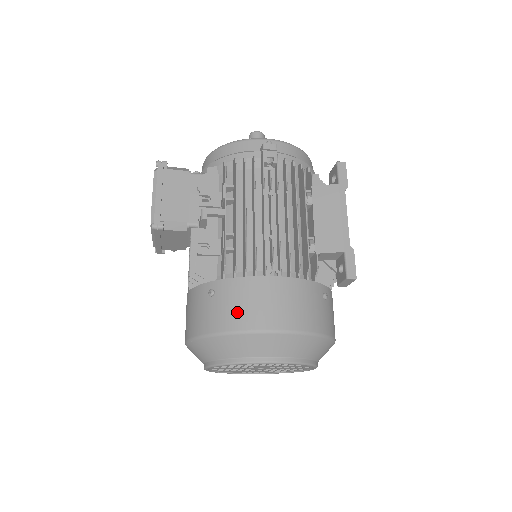
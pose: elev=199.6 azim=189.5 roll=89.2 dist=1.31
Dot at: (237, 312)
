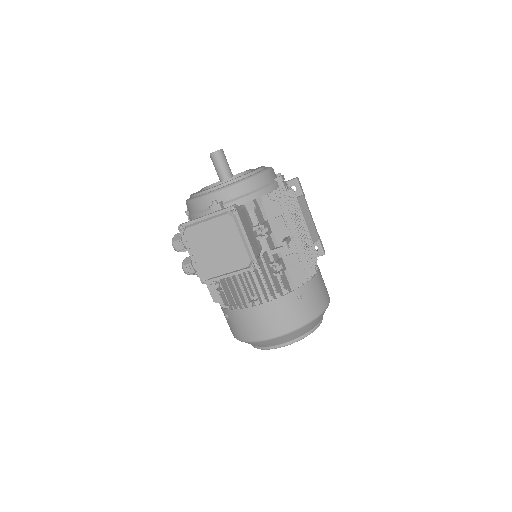
Dot at: (318, 301)
